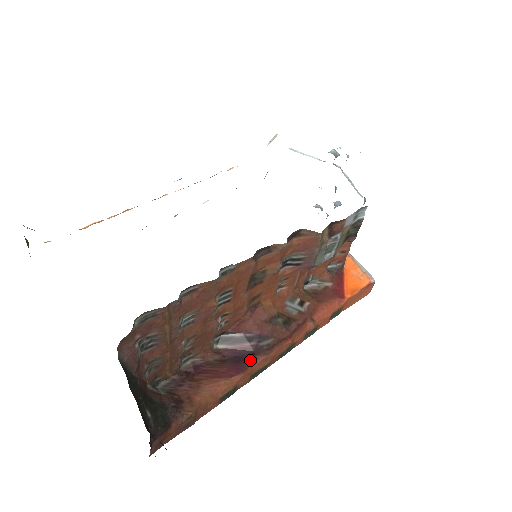
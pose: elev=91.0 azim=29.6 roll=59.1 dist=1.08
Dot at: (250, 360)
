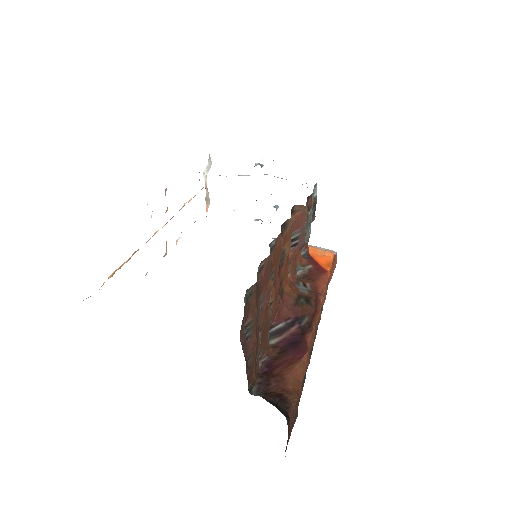
Dot at: (303, 340)
